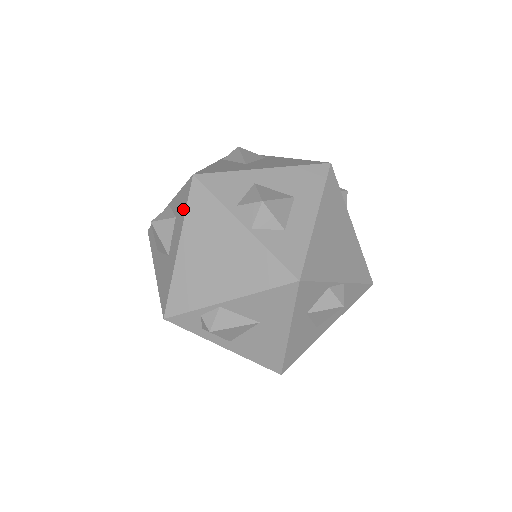
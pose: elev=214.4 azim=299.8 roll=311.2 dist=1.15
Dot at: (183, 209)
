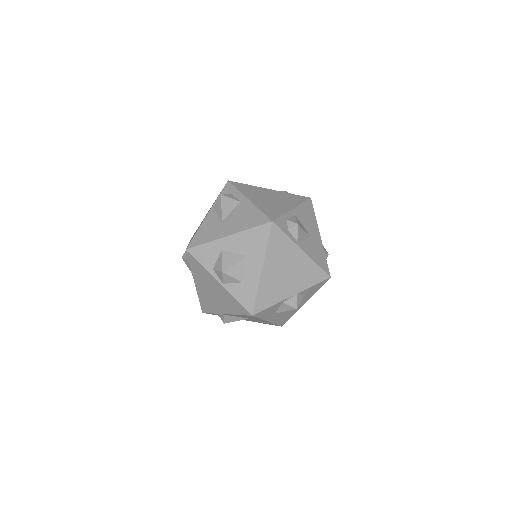
Dot at: occluded
